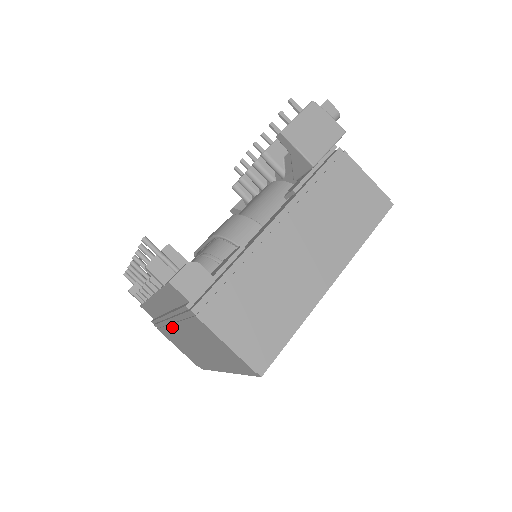
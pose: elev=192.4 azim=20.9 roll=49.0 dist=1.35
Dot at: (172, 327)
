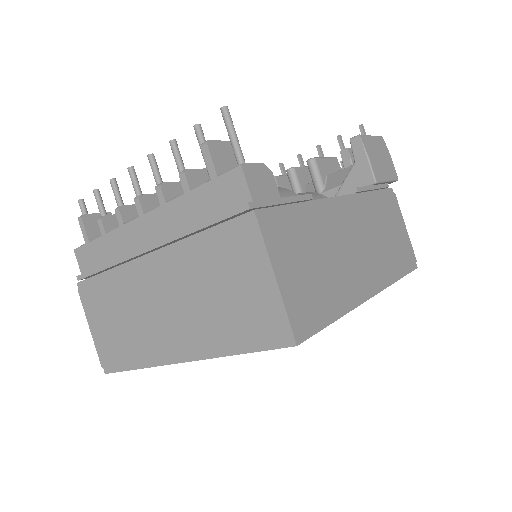
Dot at: (138, 272)
